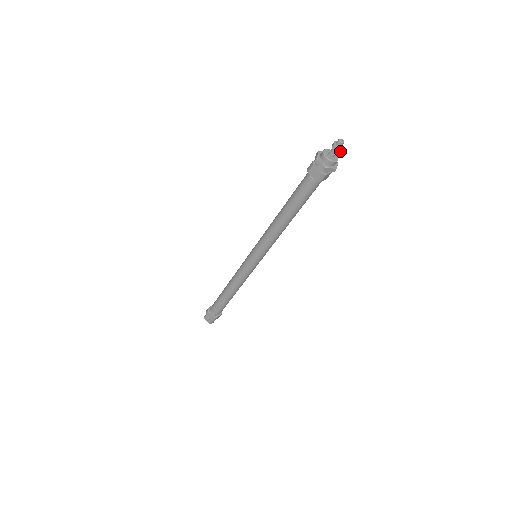
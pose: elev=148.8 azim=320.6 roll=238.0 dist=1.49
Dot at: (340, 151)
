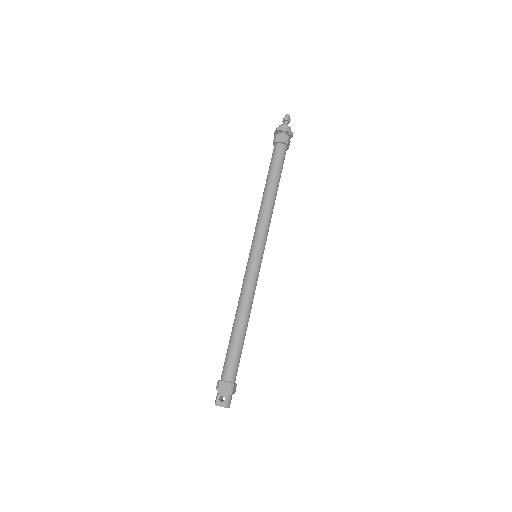
Dot at: occluded
